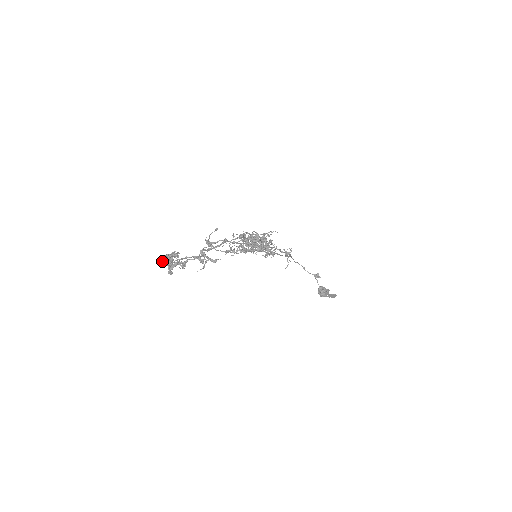
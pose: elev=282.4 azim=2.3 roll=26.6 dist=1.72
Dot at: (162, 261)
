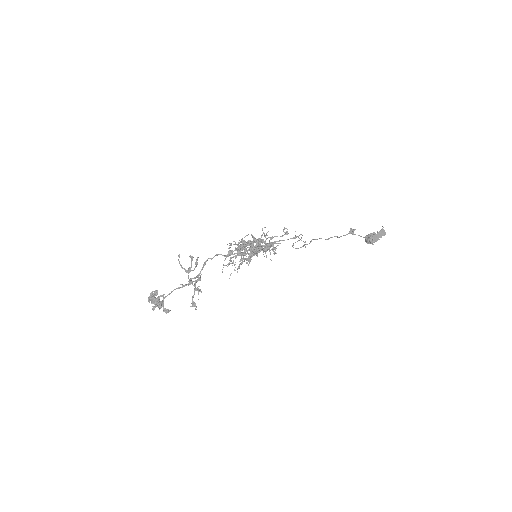
Dot at: (153, 307)
